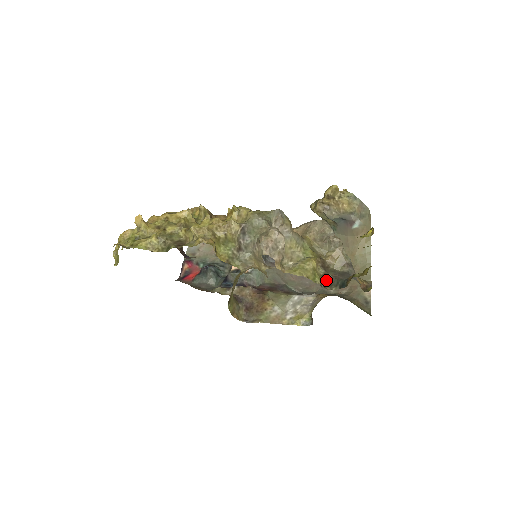
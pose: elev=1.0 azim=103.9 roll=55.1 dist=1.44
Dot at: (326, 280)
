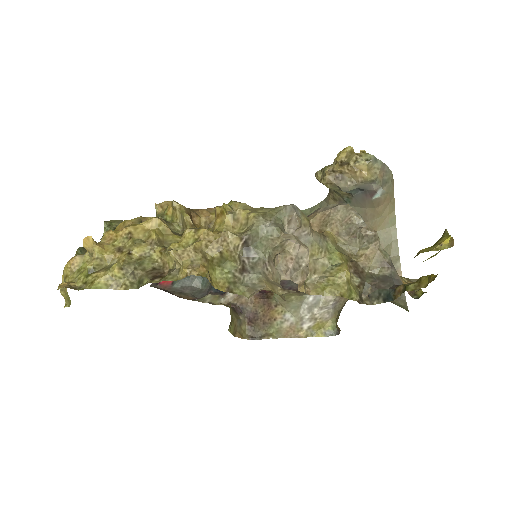
Dot at: (363, 291)
